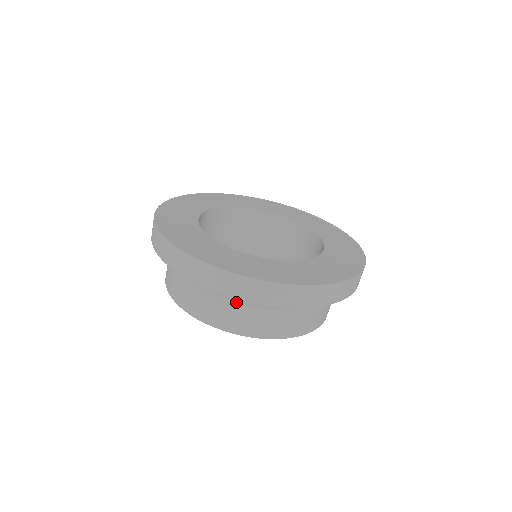
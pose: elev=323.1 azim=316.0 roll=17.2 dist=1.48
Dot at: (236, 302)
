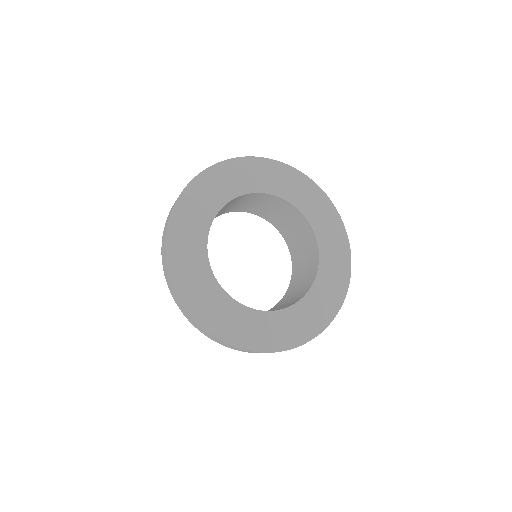
Dot at: occluded
